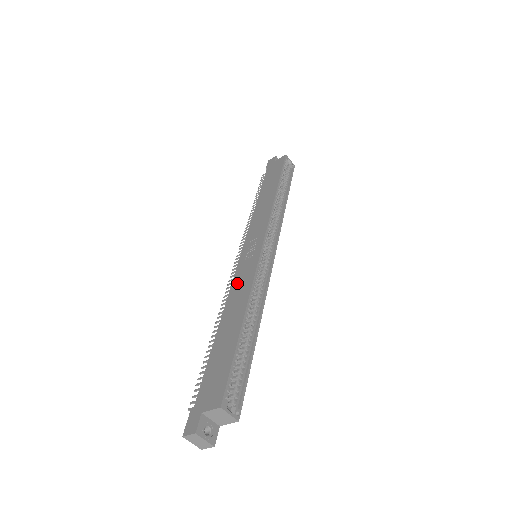
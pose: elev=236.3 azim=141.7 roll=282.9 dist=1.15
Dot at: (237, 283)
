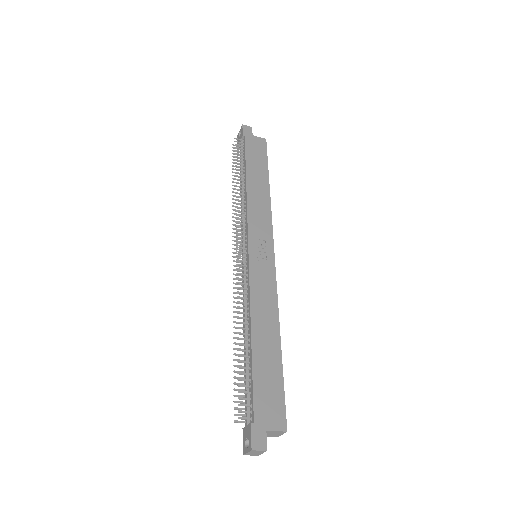
Dot at: (258, 289)
